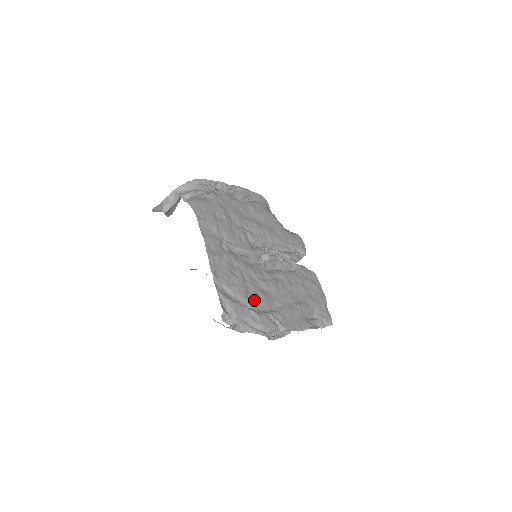
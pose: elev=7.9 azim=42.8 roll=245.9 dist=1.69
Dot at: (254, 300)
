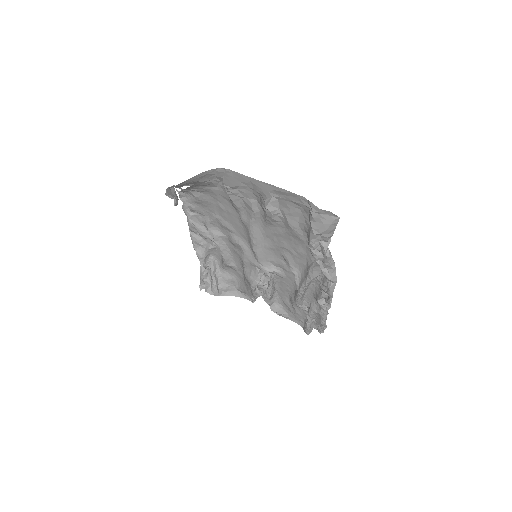
Dot at: (305, 253)
